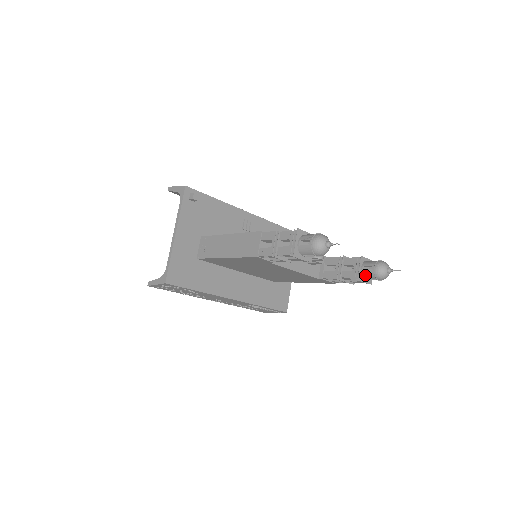
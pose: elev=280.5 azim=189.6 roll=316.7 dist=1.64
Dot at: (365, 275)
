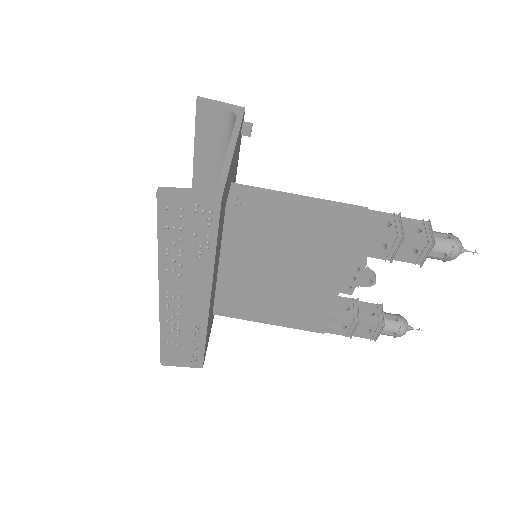
Dot at: (387, 325)
